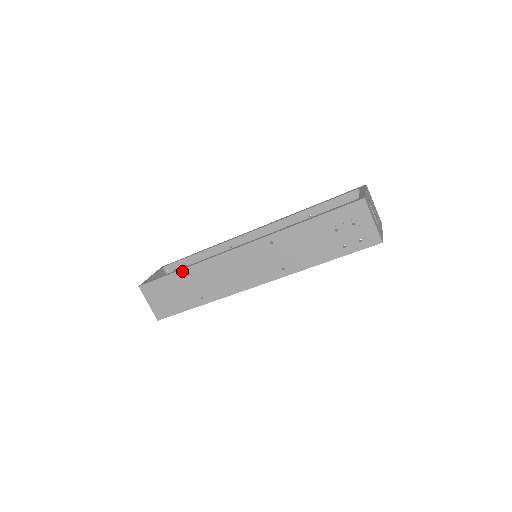
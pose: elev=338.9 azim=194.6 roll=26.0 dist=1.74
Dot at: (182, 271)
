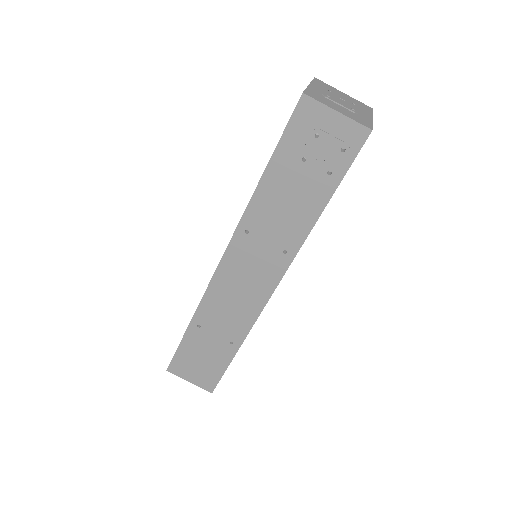
Dot at: (190, 328)
